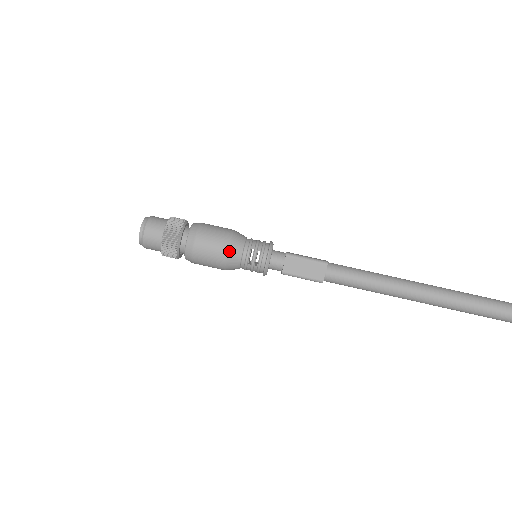
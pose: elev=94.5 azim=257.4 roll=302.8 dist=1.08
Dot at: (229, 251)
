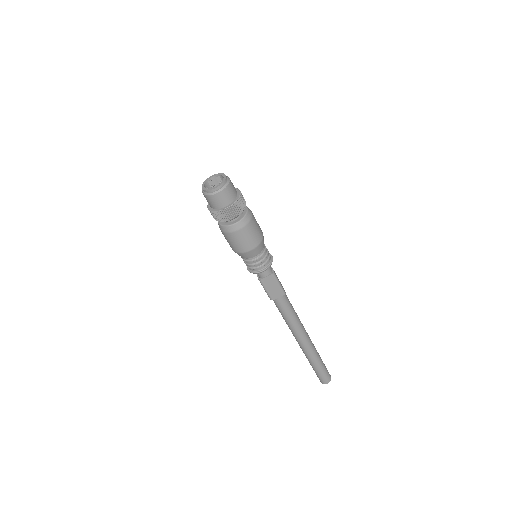
Dot at: (252, 250)
